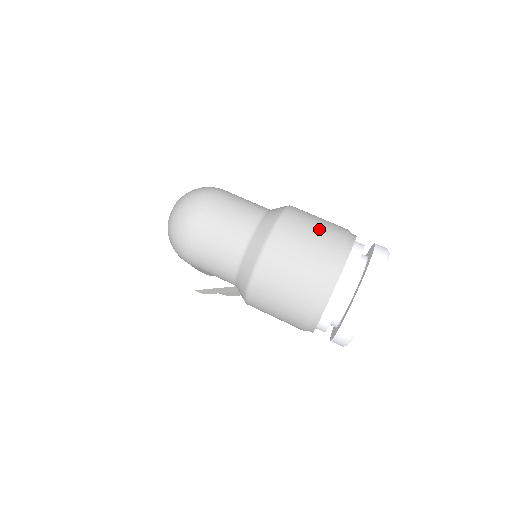
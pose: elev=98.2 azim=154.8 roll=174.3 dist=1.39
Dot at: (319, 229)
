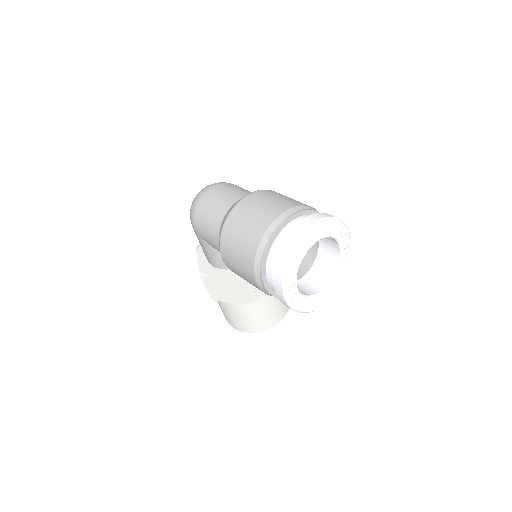
Dot at: (291, 199)
